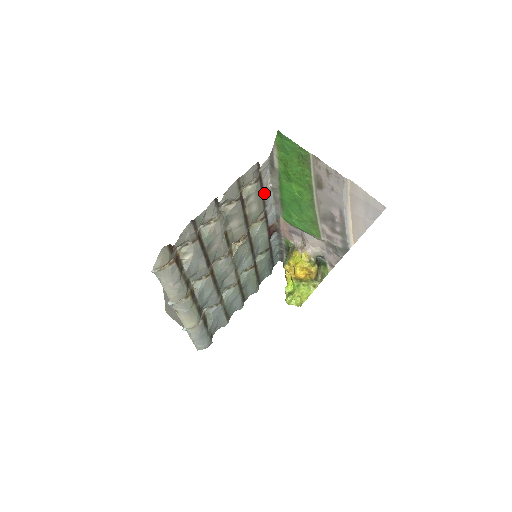
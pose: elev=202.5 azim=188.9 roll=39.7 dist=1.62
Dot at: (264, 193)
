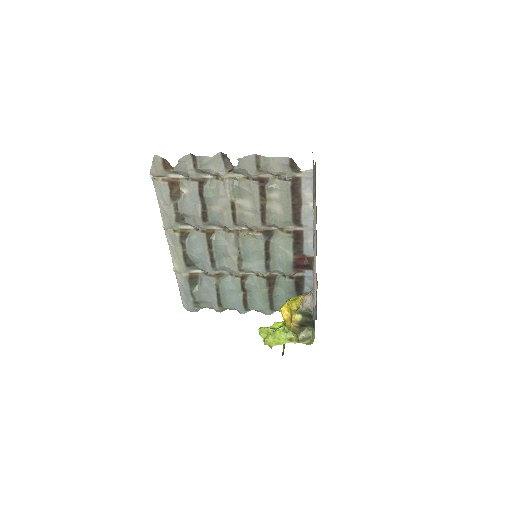
Dot at: (302, 207)
